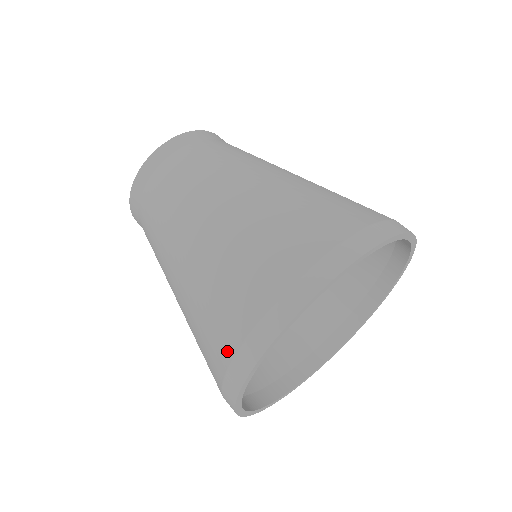
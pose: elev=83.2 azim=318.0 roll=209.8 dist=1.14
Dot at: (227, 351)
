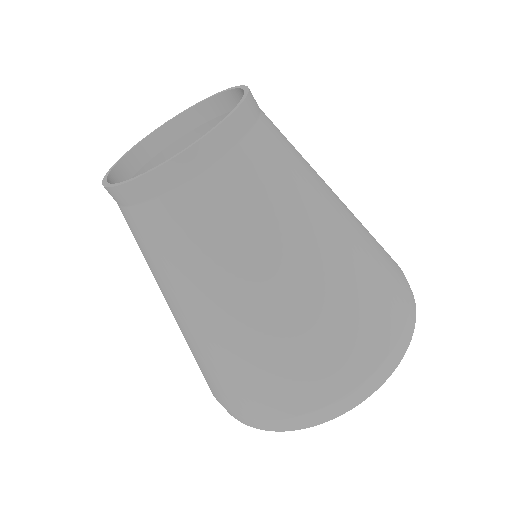
Dot at: (267, 413)
